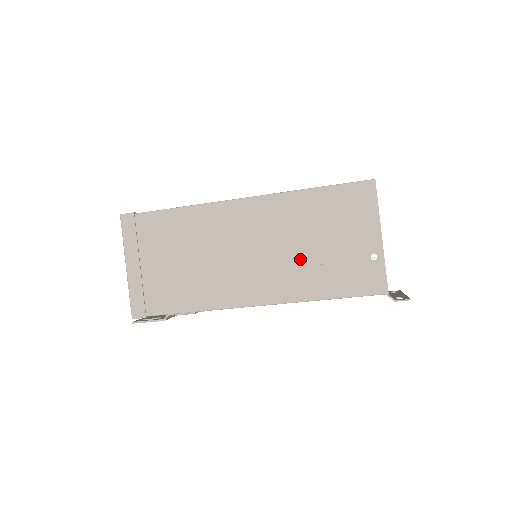
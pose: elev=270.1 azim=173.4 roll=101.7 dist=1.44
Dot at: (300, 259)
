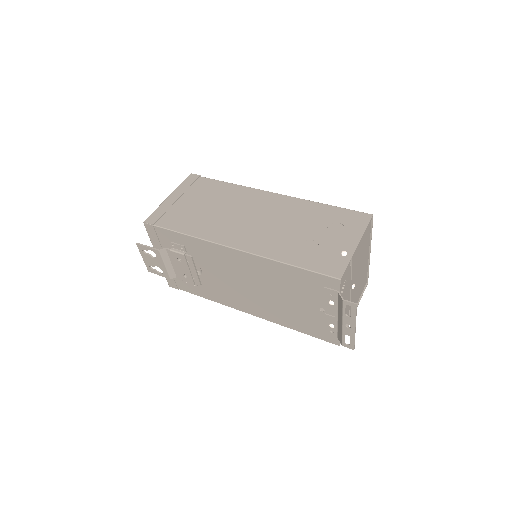
Dot at: (288, 235)
